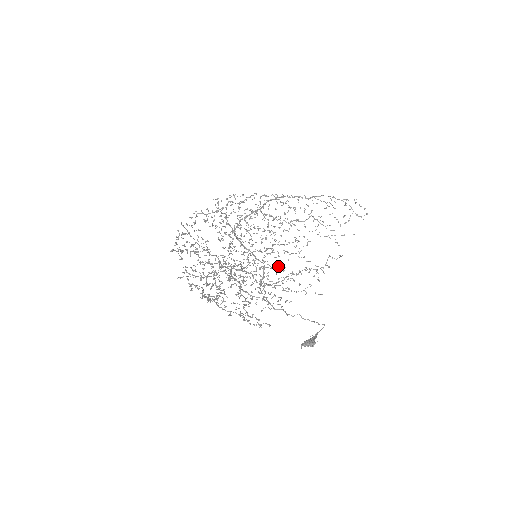
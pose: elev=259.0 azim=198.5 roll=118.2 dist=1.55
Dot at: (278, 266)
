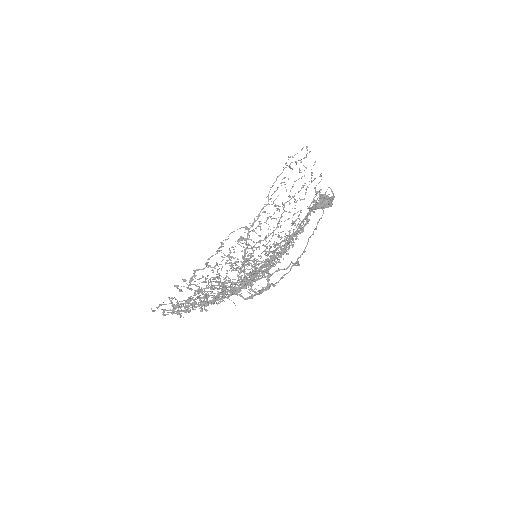
Dot at: occluded
